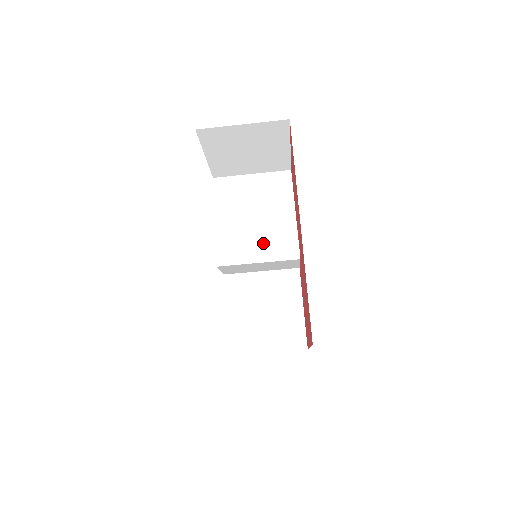
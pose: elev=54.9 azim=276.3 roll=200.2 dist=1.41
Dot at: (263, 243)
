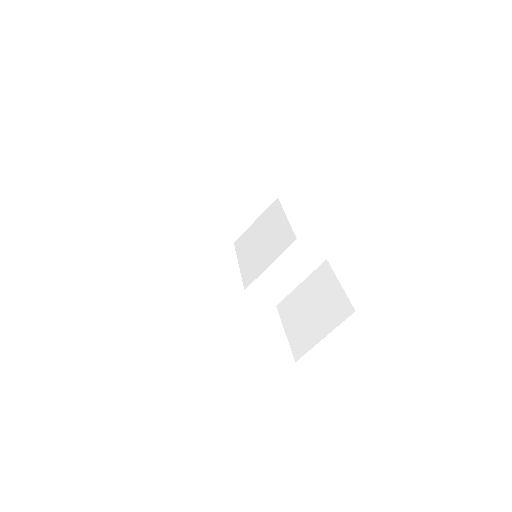
Dot at: (270, 251)
